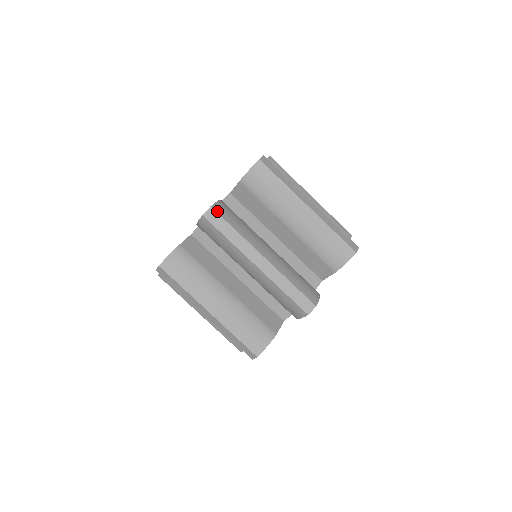
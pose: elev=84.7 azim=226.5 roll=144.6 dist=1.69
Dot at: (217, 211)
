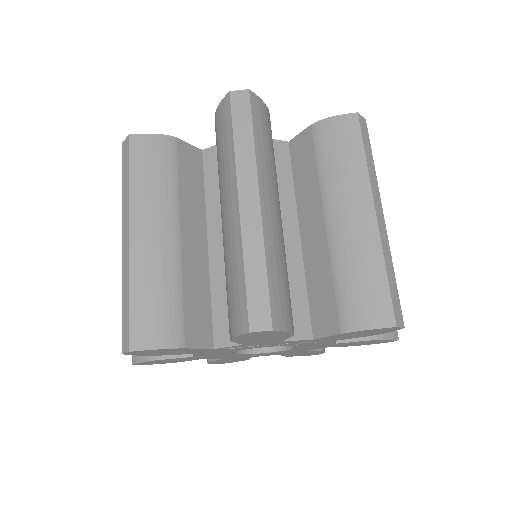
Dot at: (367, 130)
